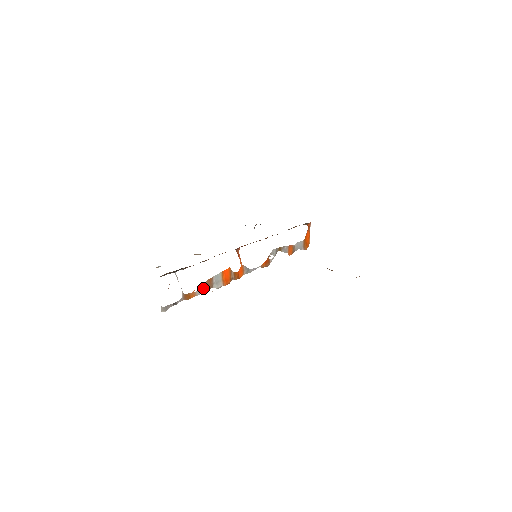
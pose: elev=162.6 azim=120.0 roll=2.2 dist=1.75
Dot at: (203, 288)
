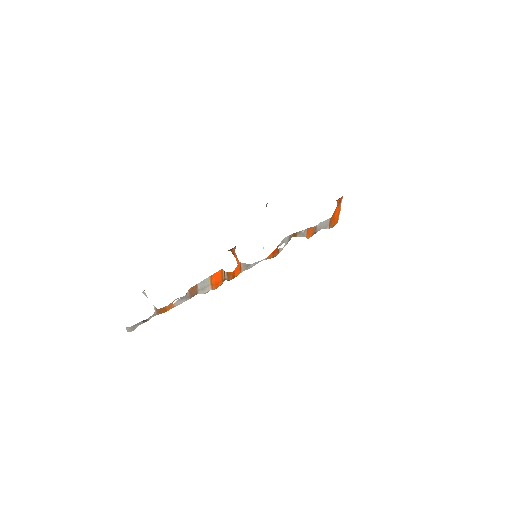
Dot at: (184, 297)
